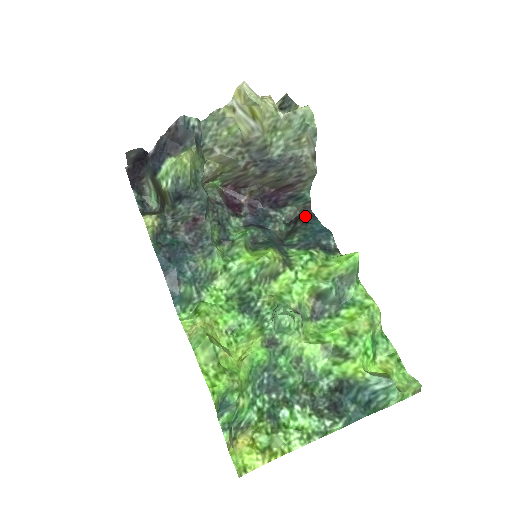
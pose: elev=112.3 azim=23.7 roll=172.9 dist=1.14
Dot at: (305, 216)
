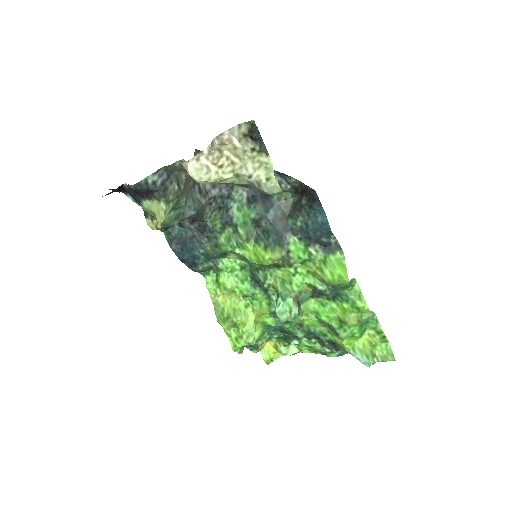
Dot at: (310, 194)
